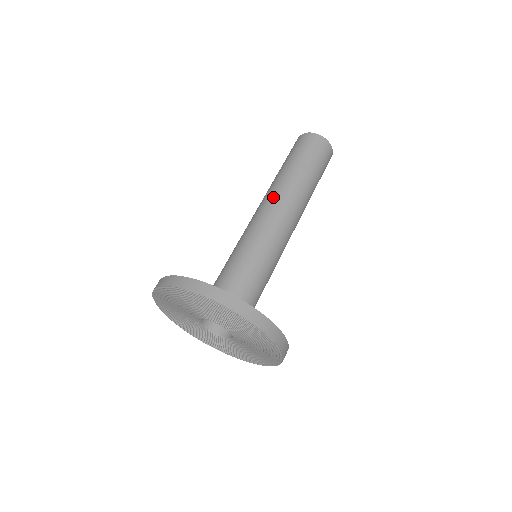
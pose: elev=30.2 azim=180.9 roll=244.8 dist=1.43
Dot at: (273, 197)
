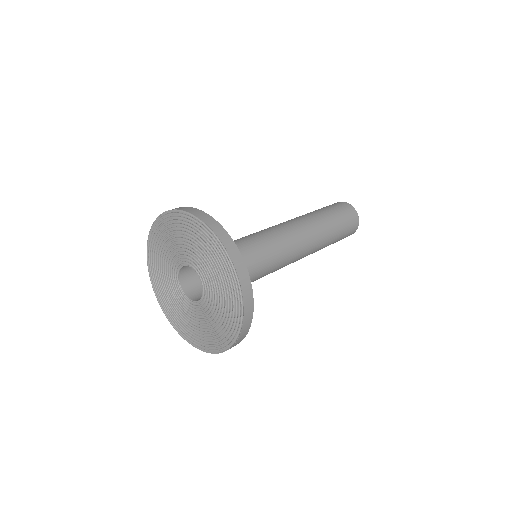
Dot at: (303, 227)
